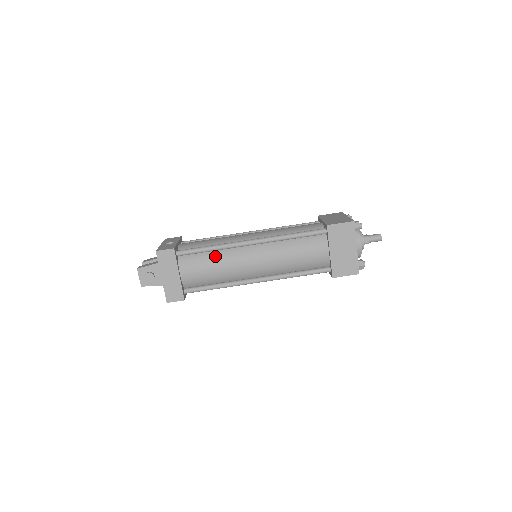
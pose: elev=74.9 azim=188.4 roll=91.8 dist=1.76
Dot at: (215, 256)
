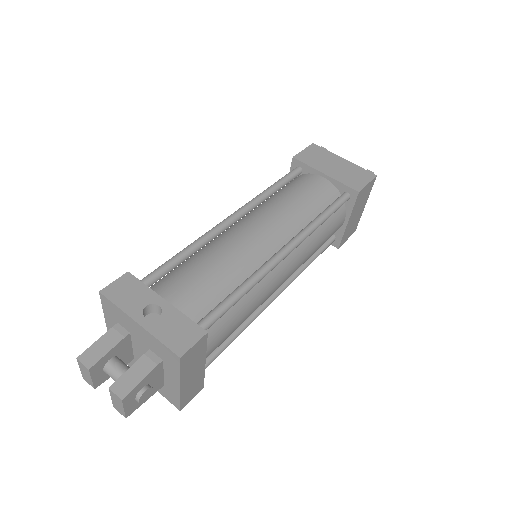
Dot at: (245, 299)
